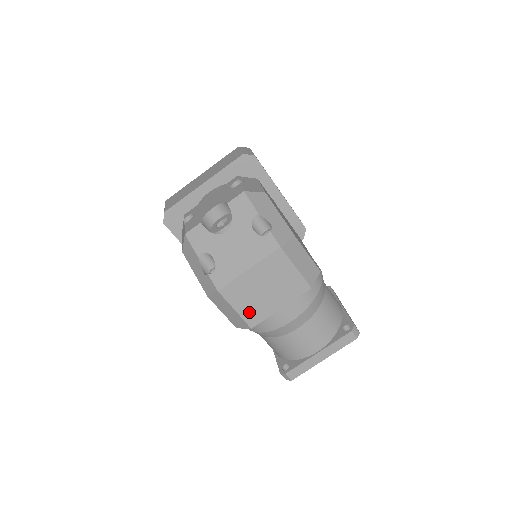
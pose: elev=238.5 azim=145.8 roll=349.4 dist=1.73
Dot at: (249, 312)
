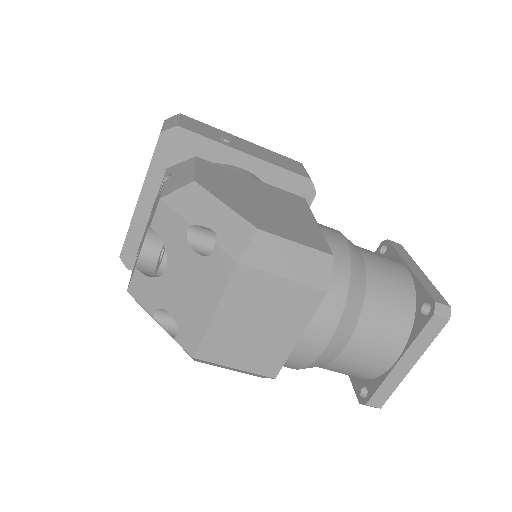
Dot at: (257, 362)
